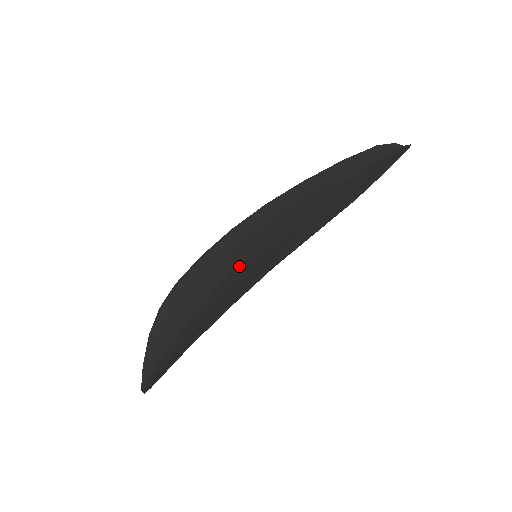
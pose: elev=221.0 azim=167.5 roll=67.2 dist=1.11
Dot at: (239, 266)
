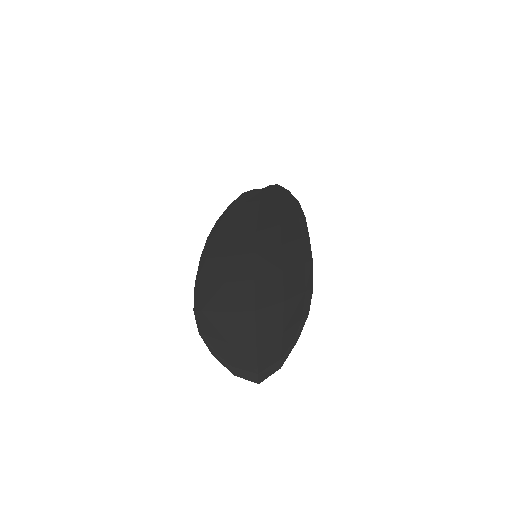
Dot at: (257, 262)
